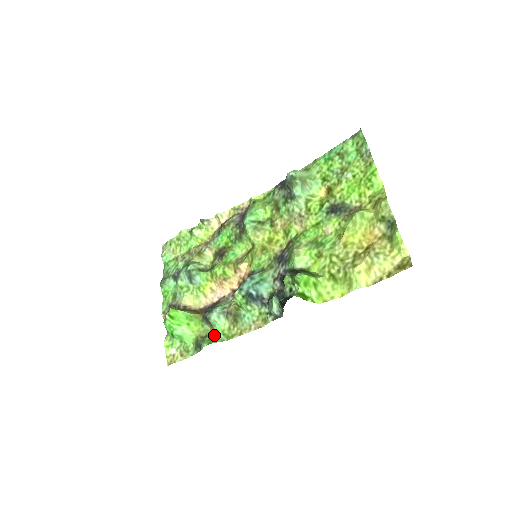
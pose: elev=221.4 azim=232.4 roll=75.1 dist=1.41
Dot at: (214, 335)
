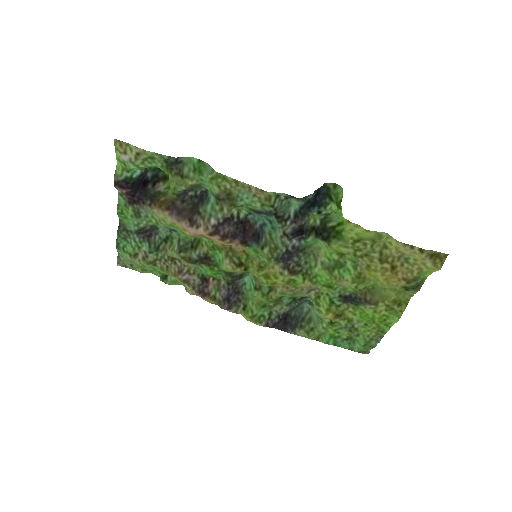
Dot at: (199, 176)
